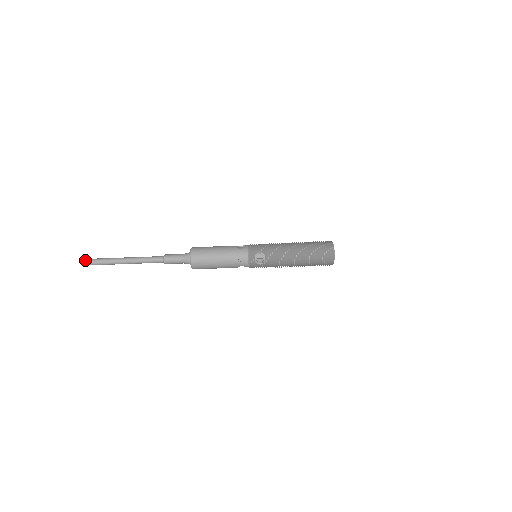
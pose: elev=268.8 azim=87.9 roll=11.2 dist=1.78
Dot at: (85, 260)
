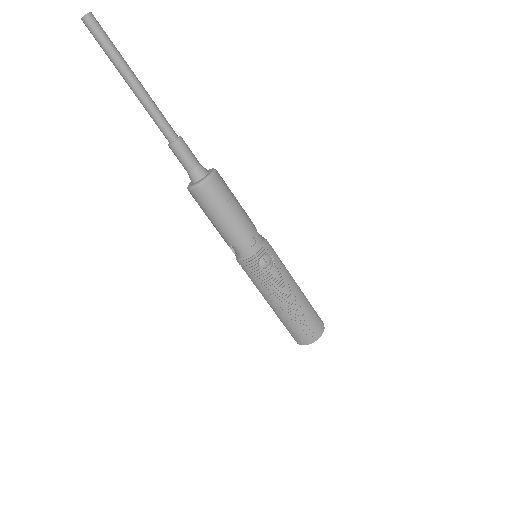
Dot at: occluded
